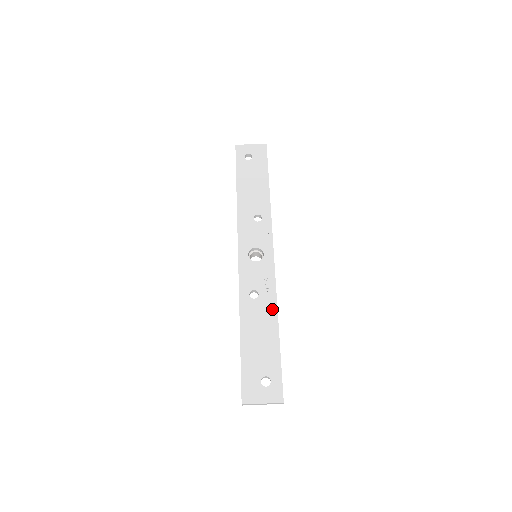
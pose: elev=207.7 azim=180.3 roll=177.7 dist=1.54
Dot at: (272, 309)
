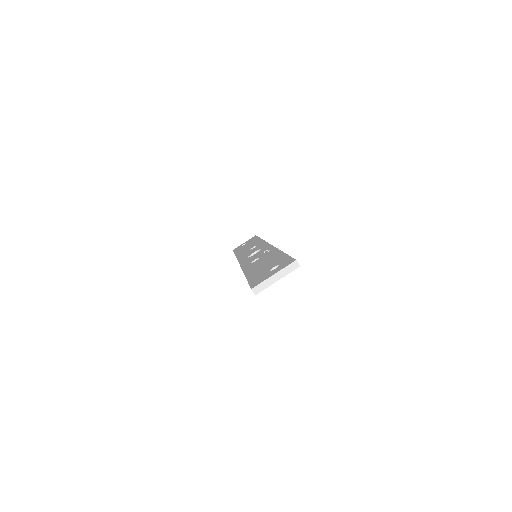
Dot at: (273, 252)
